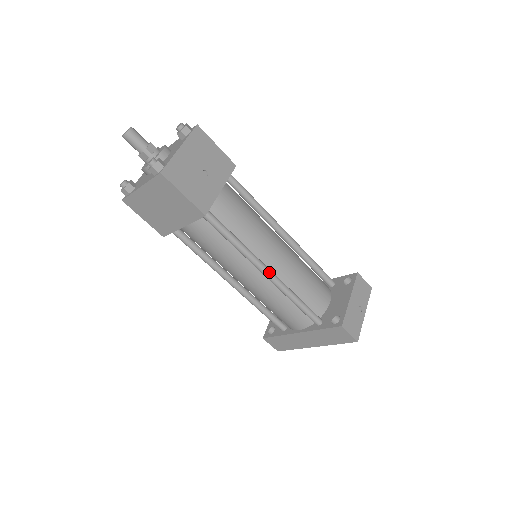
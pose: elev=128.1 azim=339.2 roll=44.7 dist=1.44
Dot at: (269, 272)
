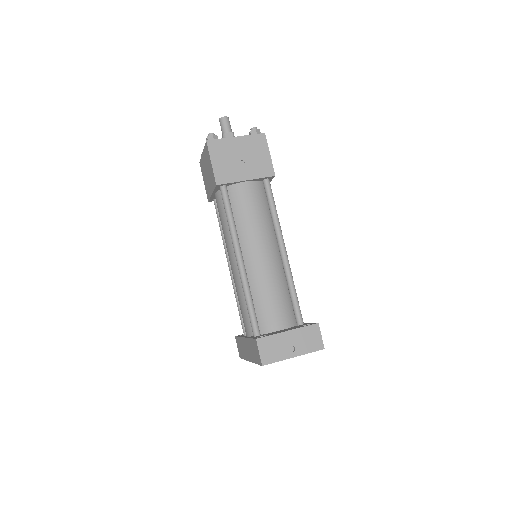
Dot at: (240, 260)
